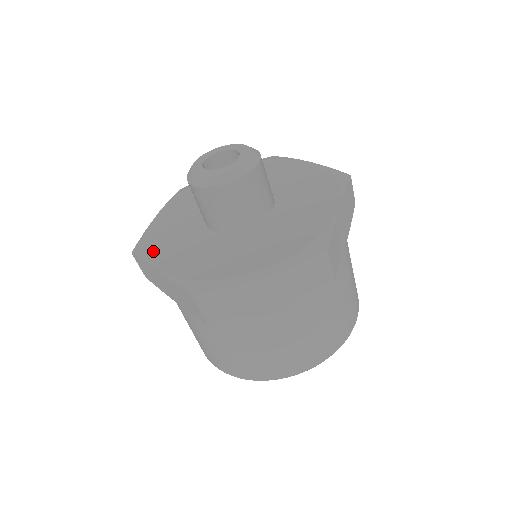
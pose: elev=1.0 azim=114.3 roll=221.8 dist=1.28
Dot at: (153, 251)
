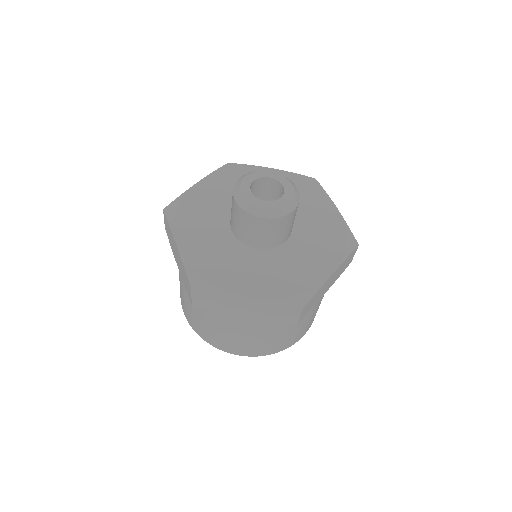
Dot at: (221, 281)
